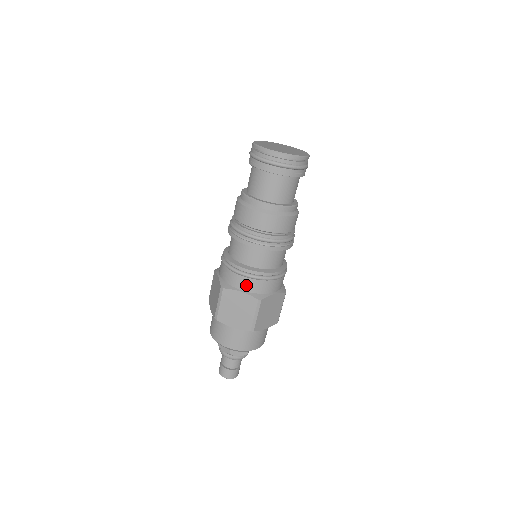
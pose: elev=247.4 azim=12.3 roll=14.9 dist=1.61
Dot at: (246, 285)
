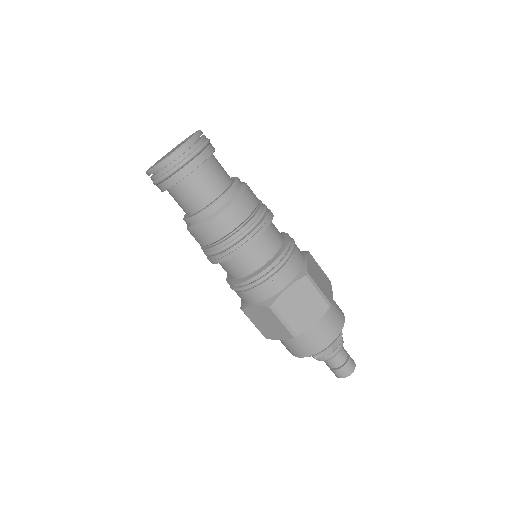
Dot at: (284, 278)
